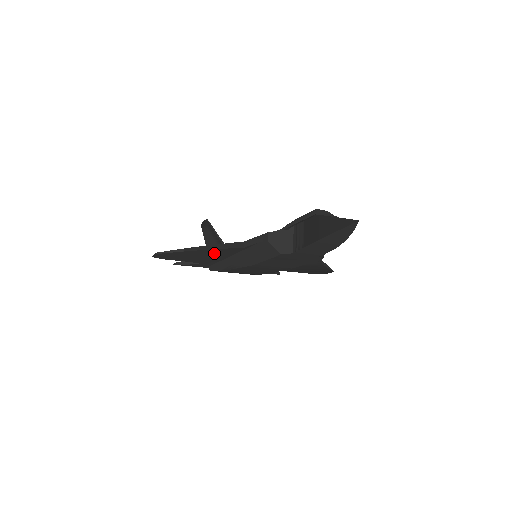
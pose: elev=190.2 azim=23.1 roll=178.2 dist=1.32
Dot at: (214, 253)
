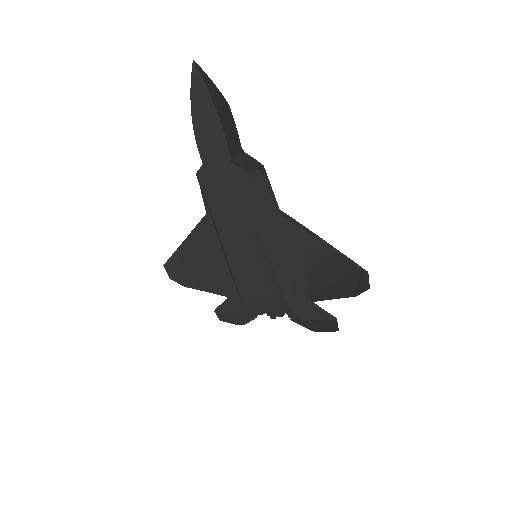
Dot at: (204, 249)
